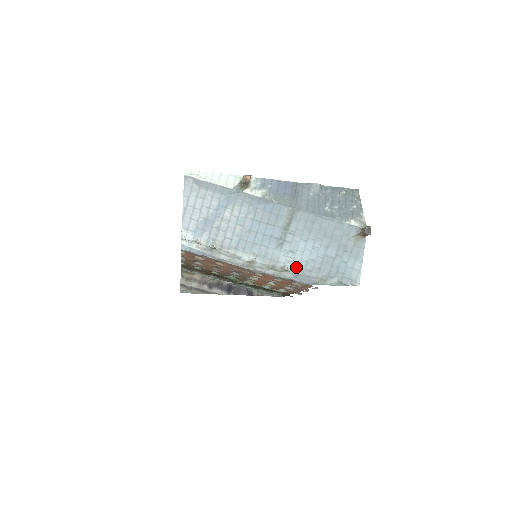
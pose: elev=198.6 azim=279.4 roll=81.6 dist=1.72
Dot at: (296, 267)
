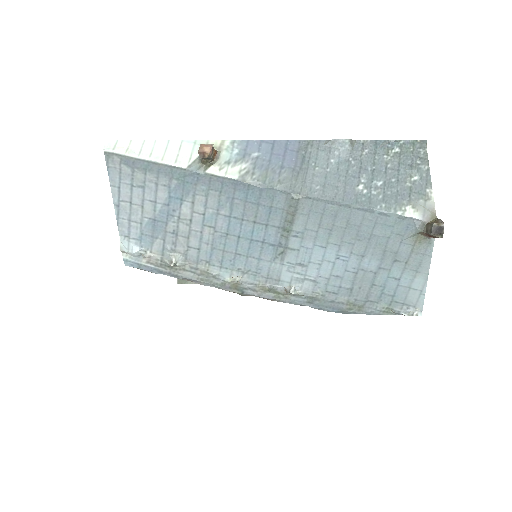
Dot at: (310, 288)
